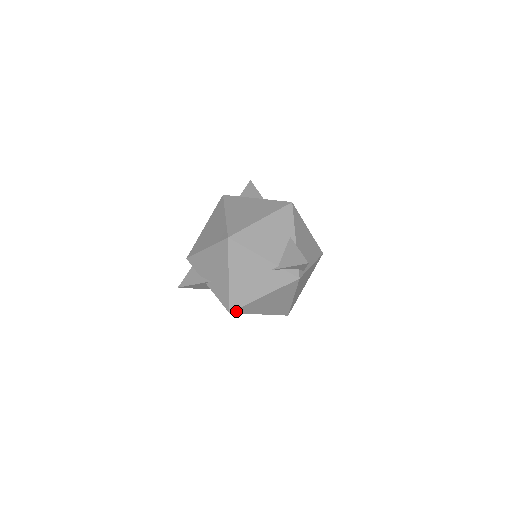
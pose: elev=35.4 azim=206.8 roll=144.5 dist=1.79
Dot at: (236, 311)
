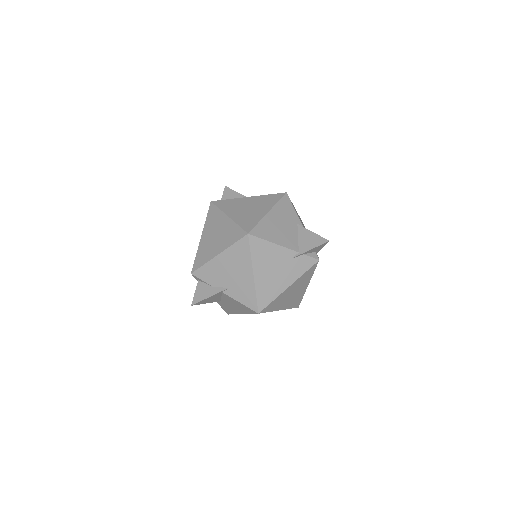
Dot at: (264, 310)
